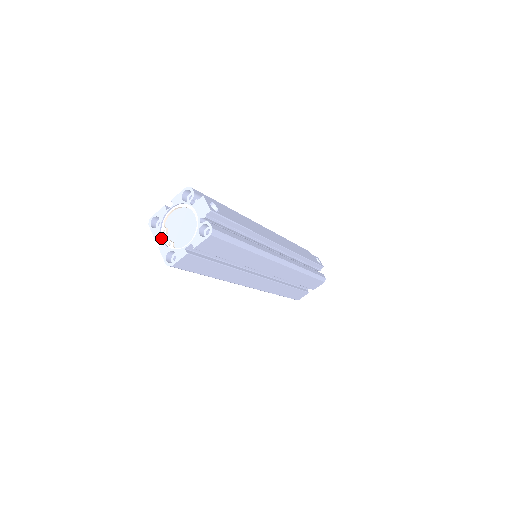
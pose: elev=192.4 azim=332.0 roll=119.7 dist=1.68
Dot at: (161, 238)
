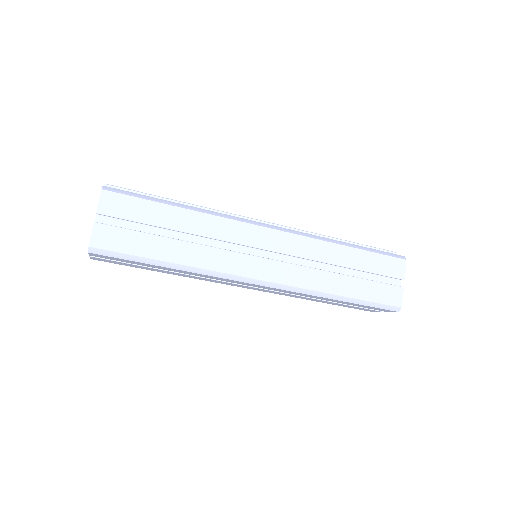
Dot at: occluded
